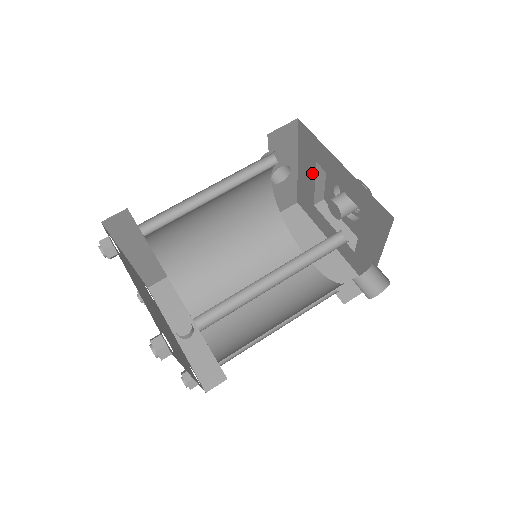
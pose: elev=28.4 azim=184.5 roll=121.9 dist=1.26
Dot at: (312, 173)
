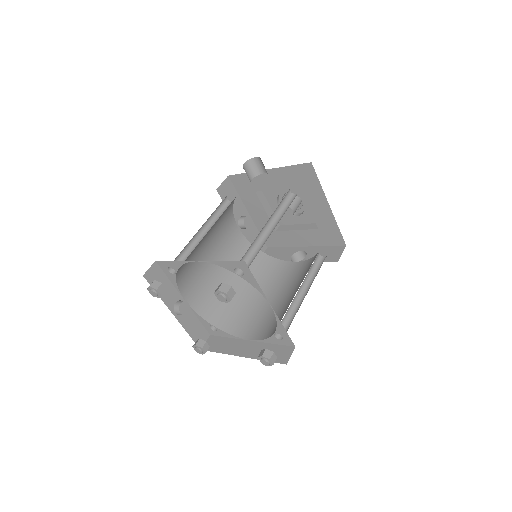
Dot at: (283, 185)
